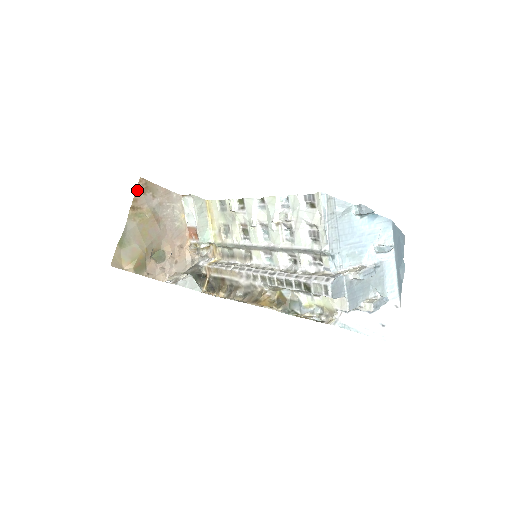
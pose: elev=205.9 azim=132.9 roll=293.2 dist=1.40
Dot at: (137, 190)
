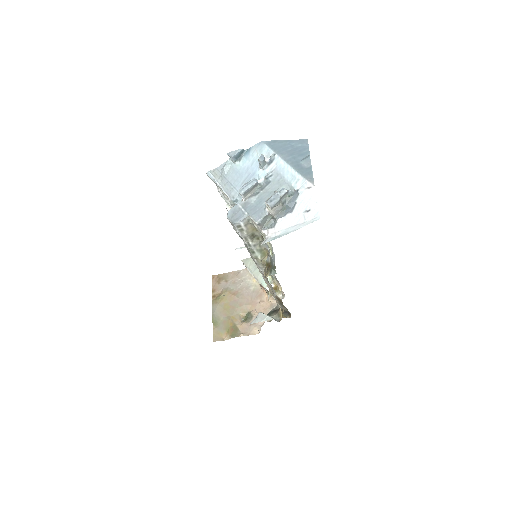
Dot at: (213, 284)
